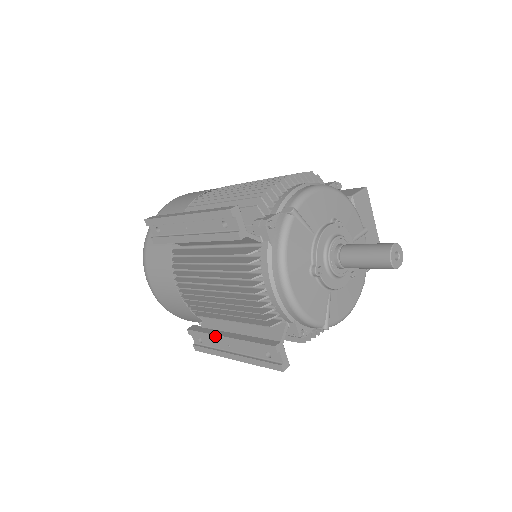
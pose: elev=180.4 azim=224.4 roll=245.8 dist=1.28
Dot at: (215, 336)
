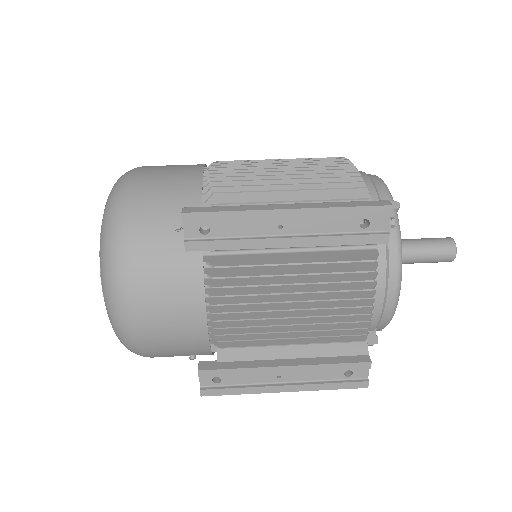
Dot at: (262, 369)
